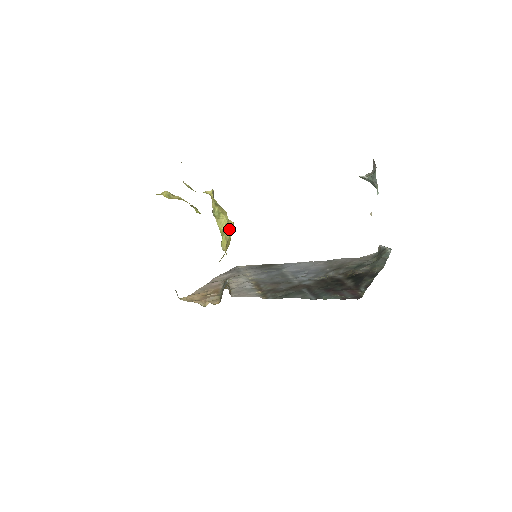
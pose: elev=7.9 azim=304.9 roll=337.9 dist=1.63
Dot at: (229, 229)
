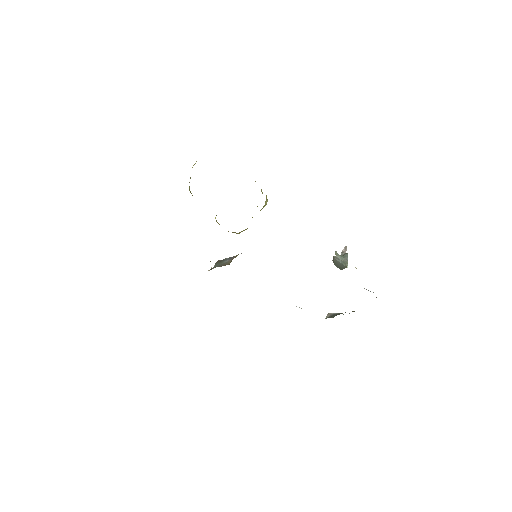
Dot at: occluded
